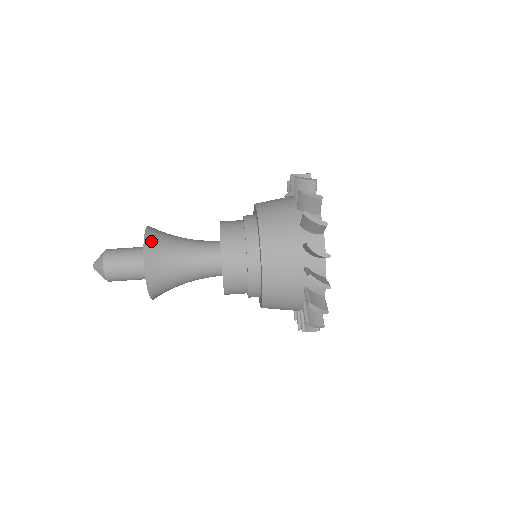
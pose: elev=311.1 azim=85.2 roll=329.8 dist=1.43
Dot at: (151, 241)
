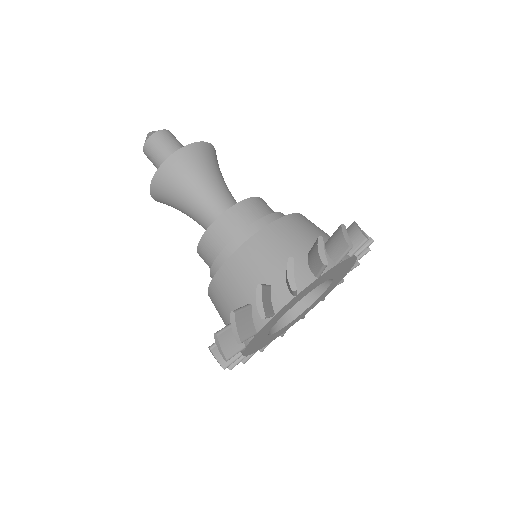
Dot at: (208, 149)
